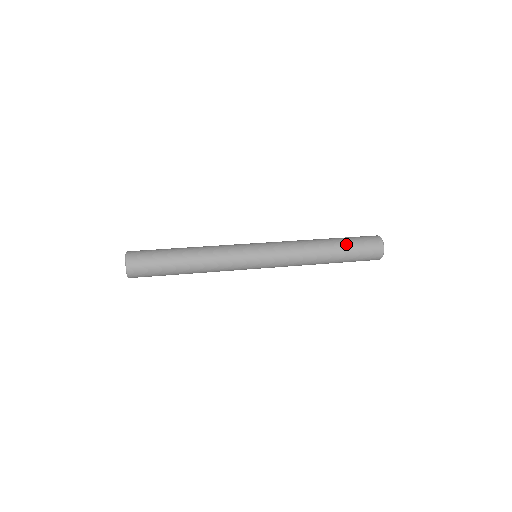
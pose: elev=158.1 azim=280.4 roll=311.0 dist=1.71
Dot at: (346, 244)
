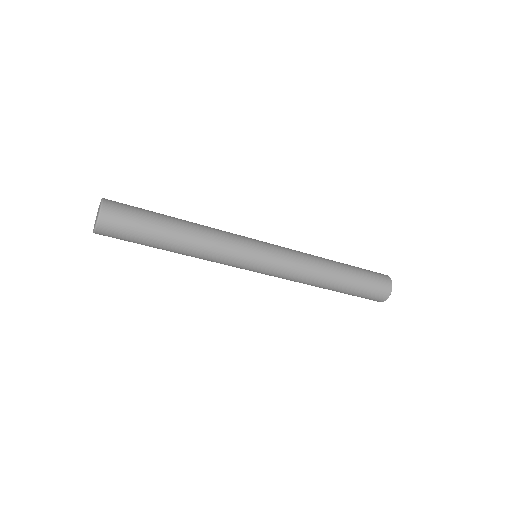
Dot at: (357, 275)
